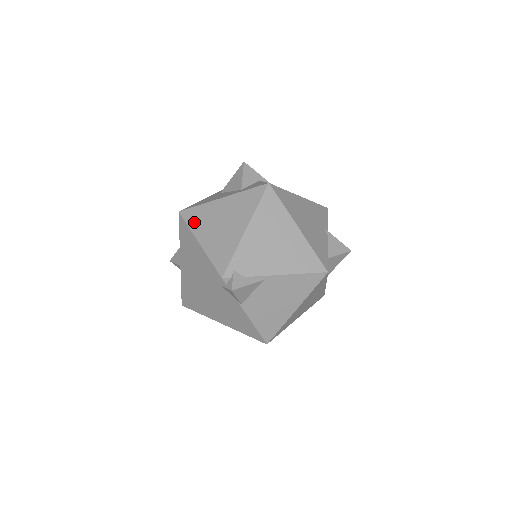
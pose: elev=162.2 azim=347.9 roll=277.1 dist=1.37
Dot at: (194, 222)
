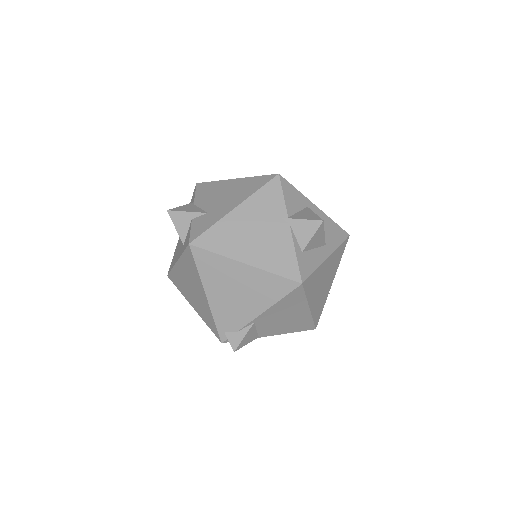
Dot at: (179, 287)
